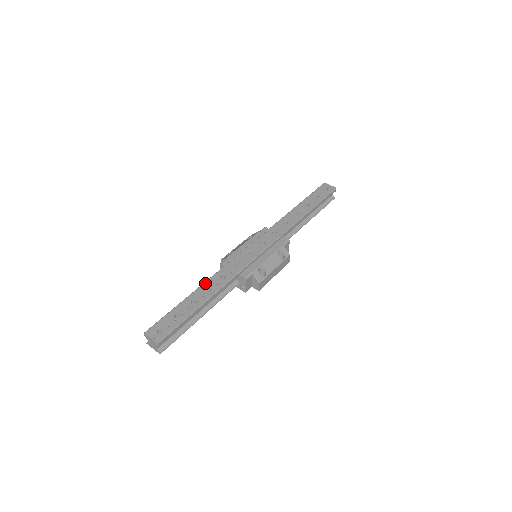
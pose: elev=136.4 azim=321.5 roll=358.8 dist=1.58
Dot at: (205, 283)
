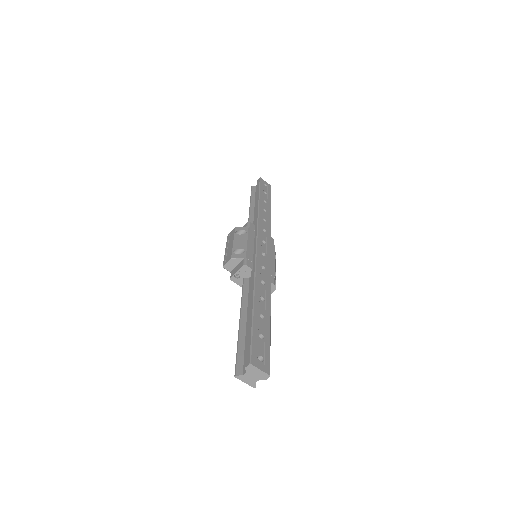
Dot at: (256, 291)
